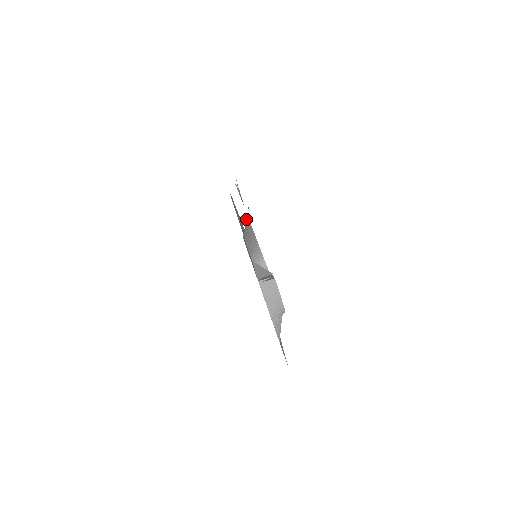
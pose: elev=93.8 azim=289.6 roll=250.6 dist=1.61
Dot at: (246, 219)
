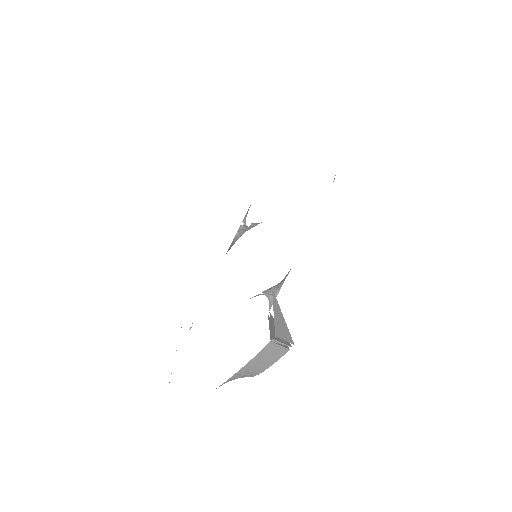
Dot at: occluded
